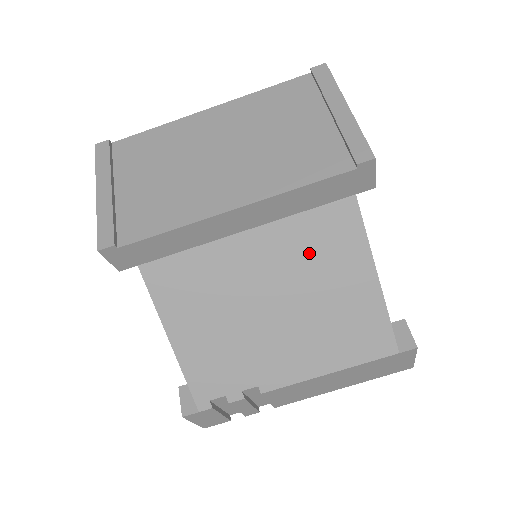
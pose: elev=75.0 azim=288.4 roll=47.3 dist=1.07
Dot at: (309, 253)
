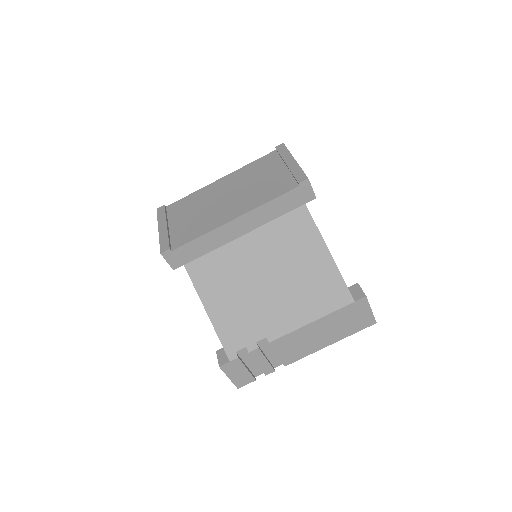
Dot at: (284, 243)
